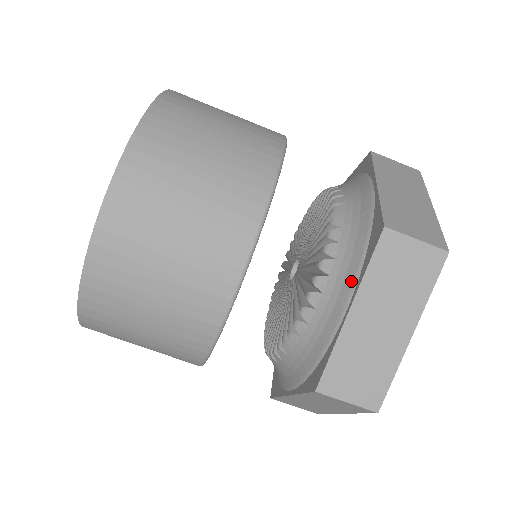
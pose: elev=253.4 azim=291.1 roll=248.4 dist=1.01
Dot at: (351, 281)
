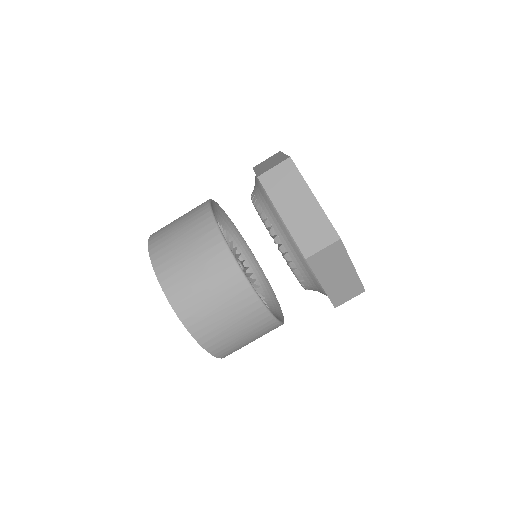
Dot at: (272, 208)
